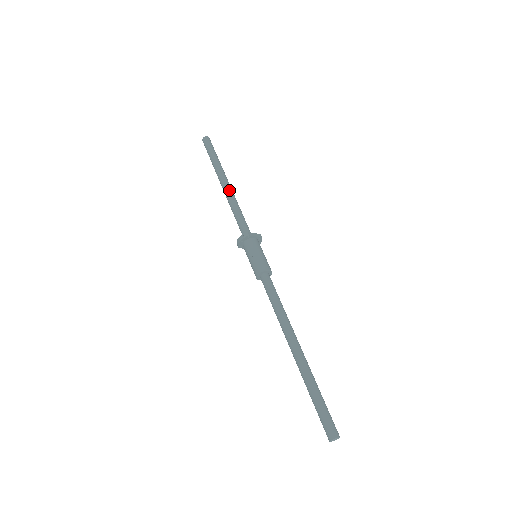
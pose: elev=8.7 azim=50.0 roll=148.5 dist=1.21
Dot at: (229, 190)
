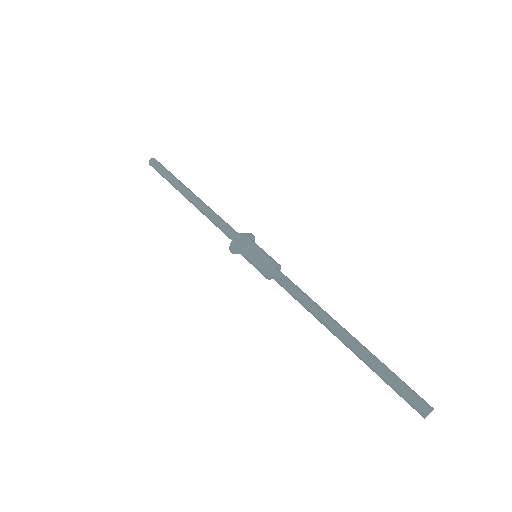
Dot at: (199, 201)
